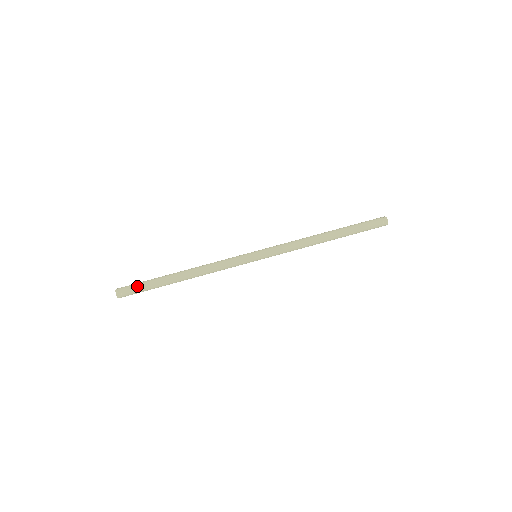
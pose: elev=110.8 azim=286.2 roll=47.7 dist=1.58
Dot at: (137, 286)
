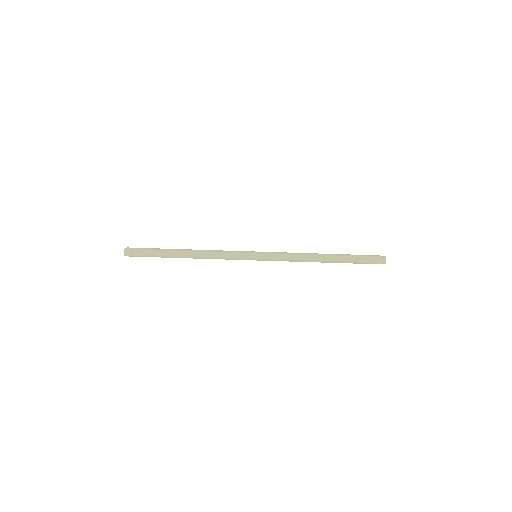
Dot at: (144, 250)
